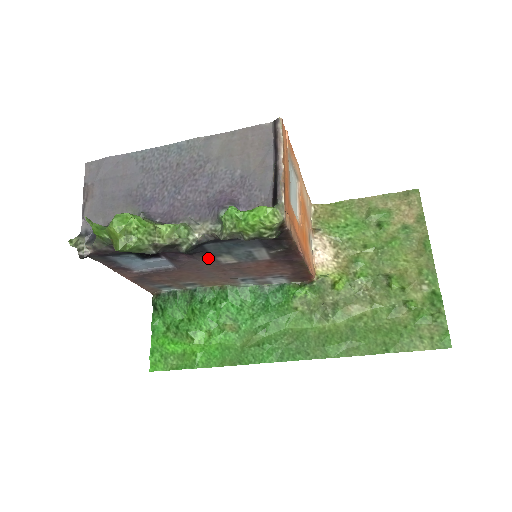
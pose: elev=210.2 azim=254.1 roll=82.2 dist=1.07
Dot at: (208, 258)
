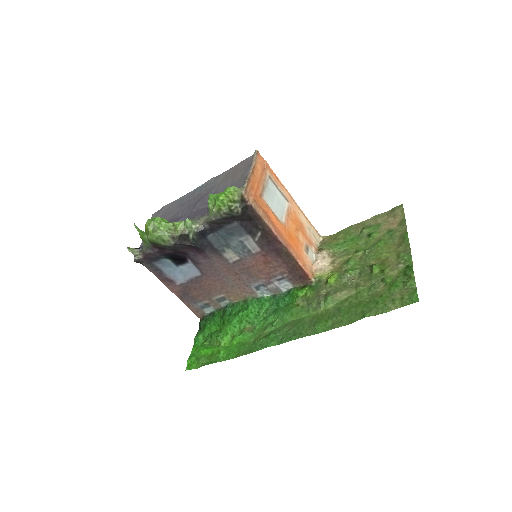
Dot at: (218, 256)
